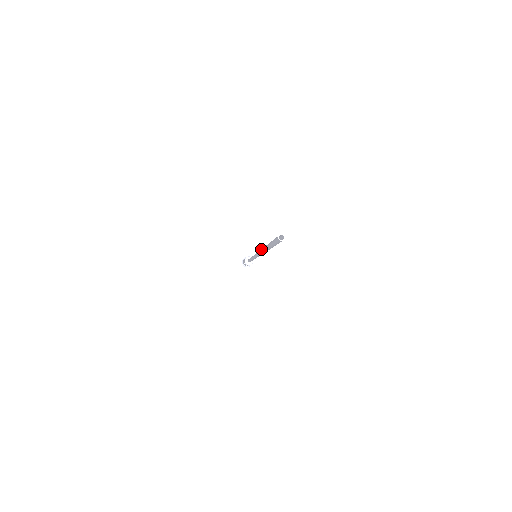
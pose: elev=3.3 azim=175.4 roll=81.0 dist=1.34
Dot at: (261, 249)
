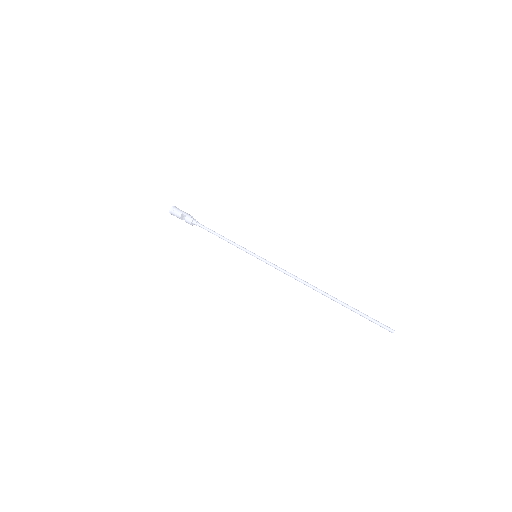
Dot at: (308, 286)
